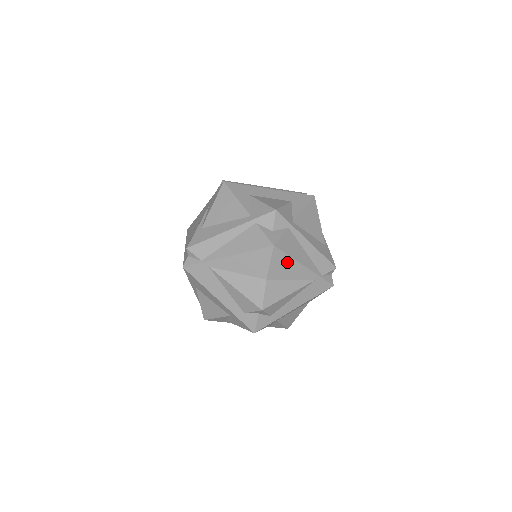
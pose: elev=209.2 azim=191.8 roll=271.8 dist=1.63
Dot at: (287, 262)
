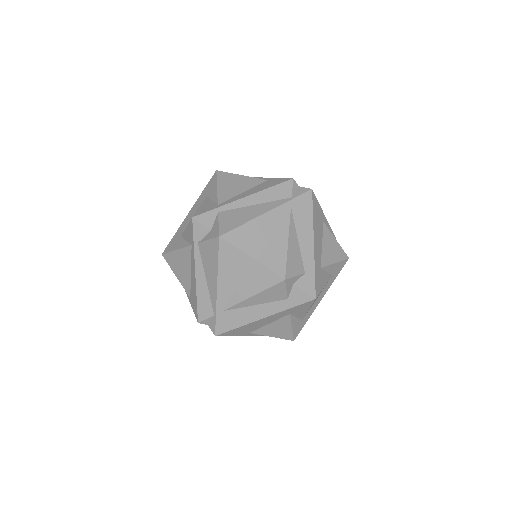
Dot at: (248, 230)
